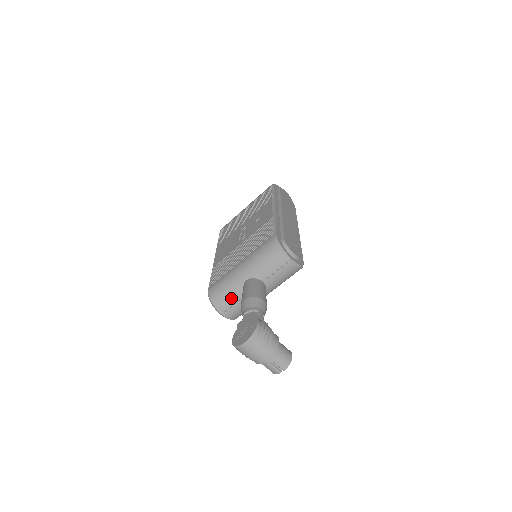
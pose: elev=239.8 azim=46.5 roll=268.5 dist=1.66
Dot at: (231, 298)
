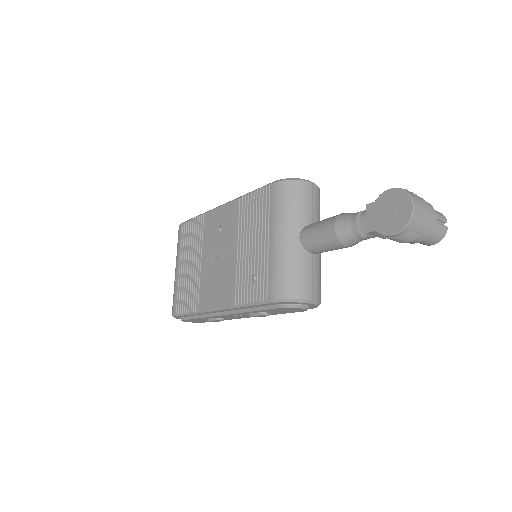
Dot at: (304, 271)
